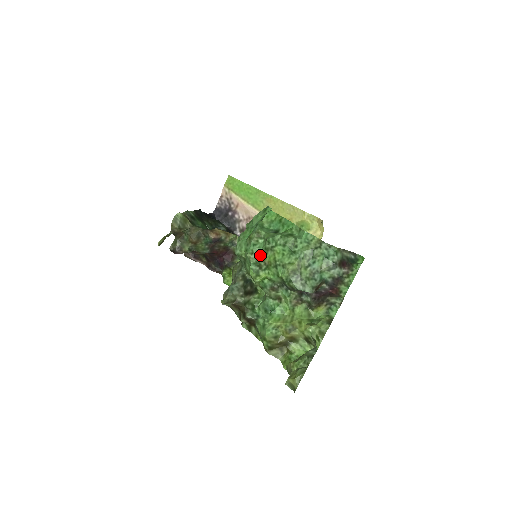
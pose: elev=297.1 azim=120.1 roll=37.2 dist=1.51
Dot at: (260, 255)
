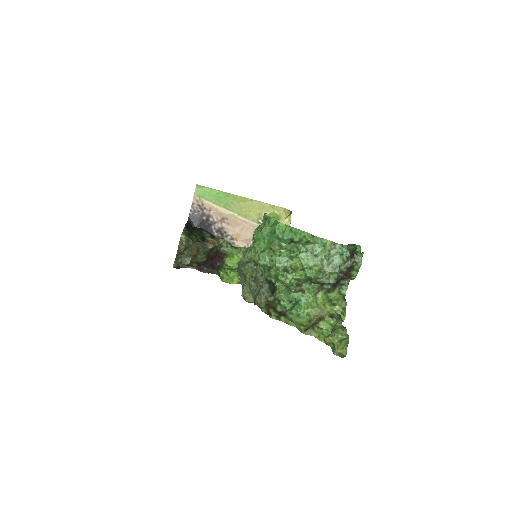
Dot at: (286, 263)
